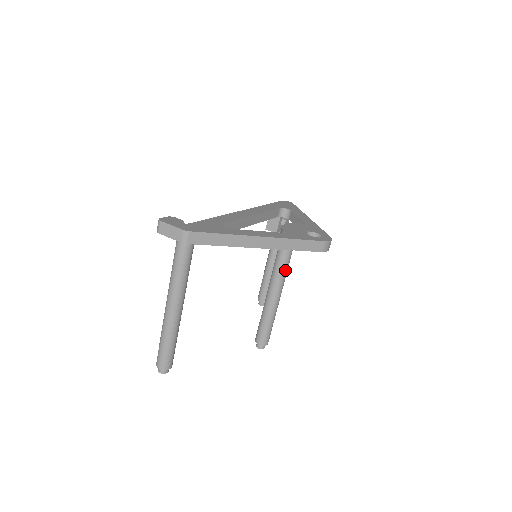
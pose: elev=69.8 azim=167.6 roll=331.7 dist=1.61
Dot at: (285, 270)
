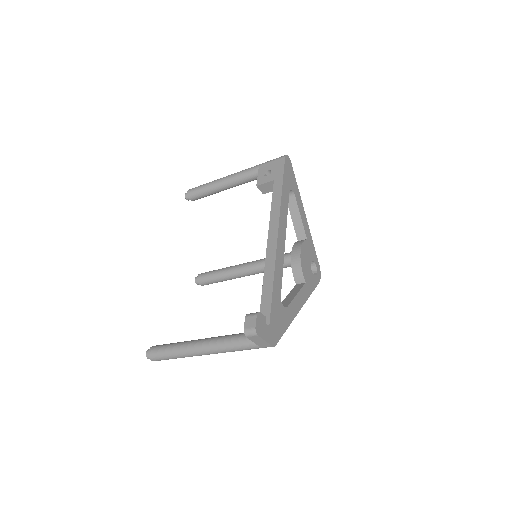
Dot at: occluded
